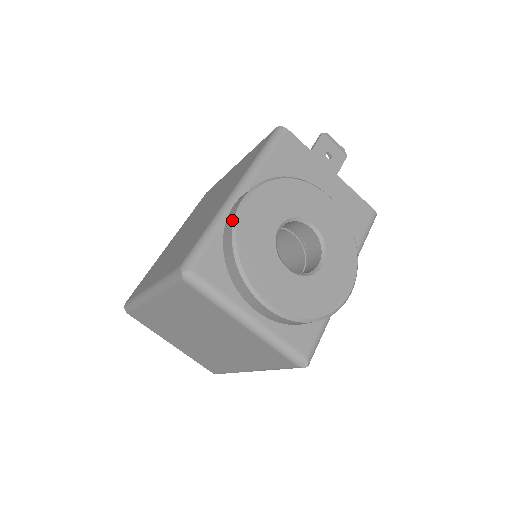
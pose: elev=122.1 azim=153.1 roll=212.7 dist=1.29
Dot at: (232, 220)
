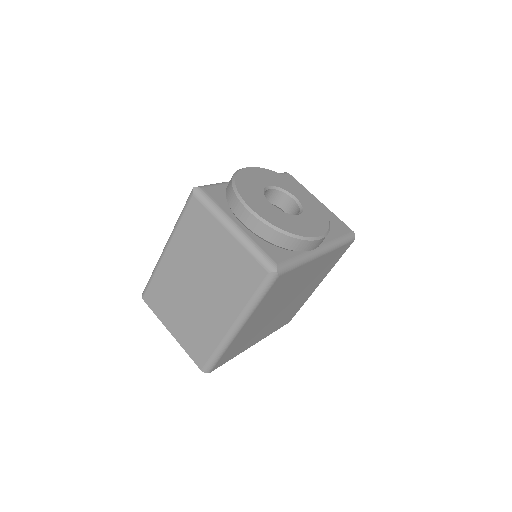
Dot at: occluded
